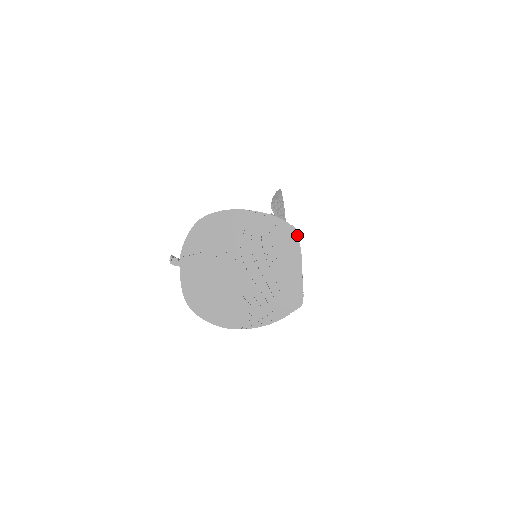
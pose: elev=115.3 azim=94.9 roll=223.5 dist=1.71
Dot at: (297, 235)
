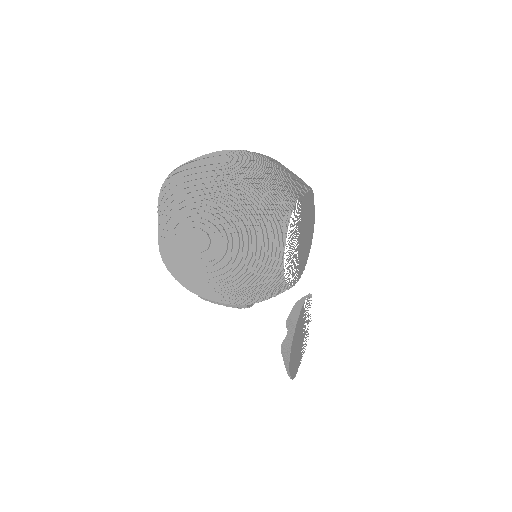
Dot at: (314, 205)
